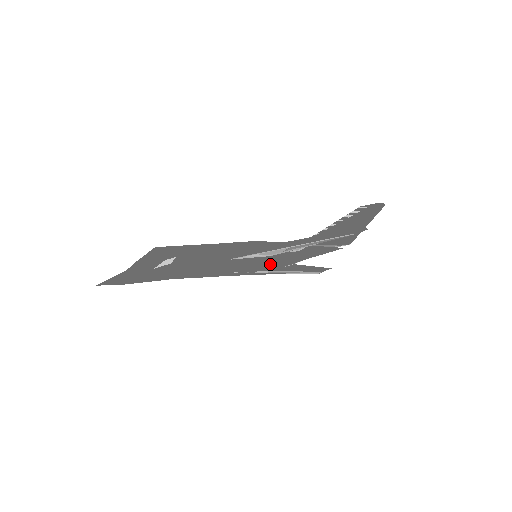
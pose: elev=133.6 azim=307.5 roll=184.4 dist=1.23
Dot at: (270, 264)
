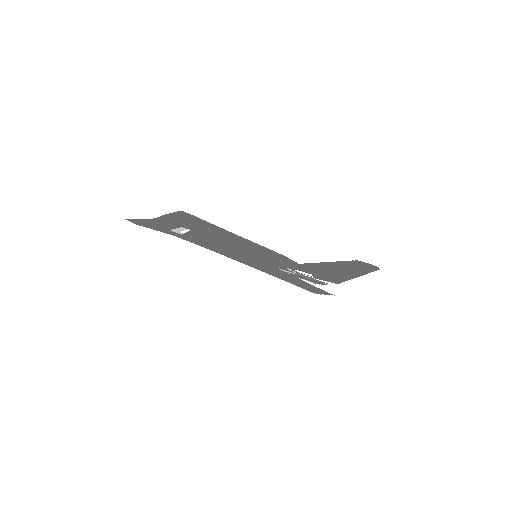
Dot at: occluded
